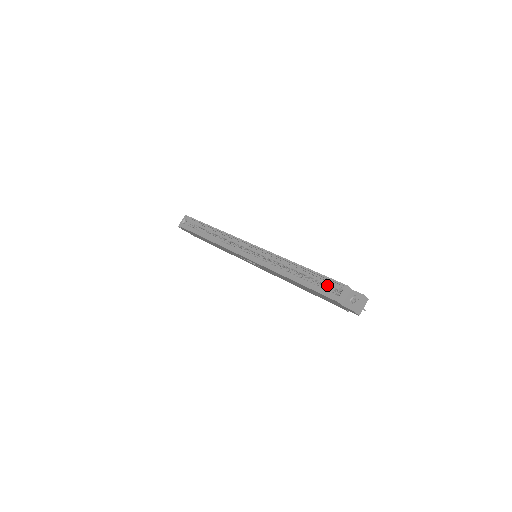
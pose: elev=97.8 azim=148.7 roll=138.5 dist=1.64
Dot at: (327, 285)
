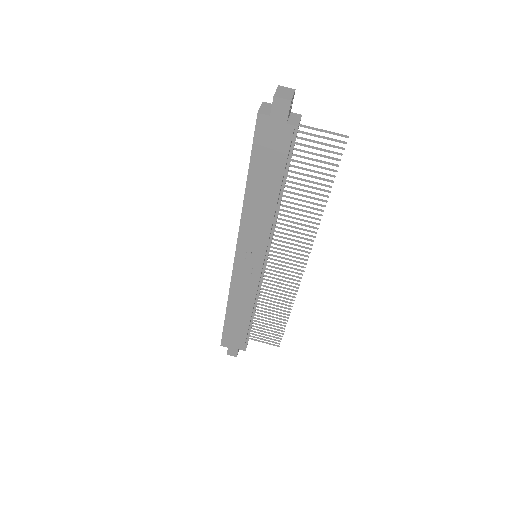
Dot at: occluded
